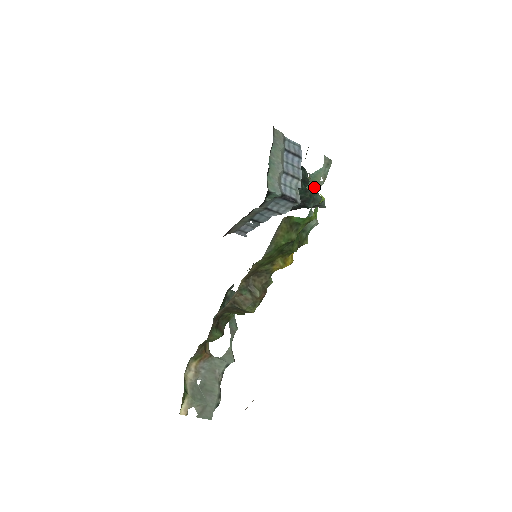
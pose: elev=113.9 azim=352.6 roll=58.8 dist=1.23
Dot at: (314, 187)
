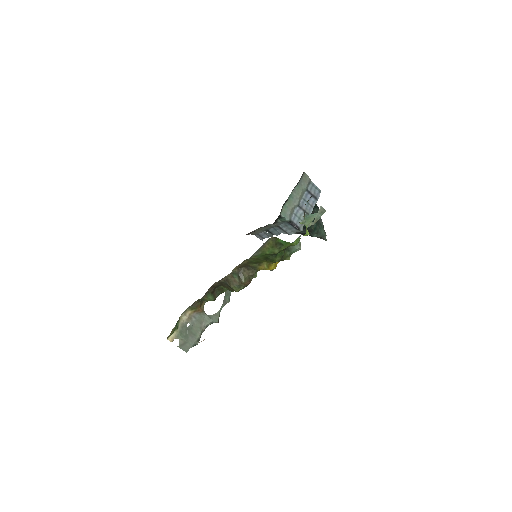
Dot at: (306, 224)
